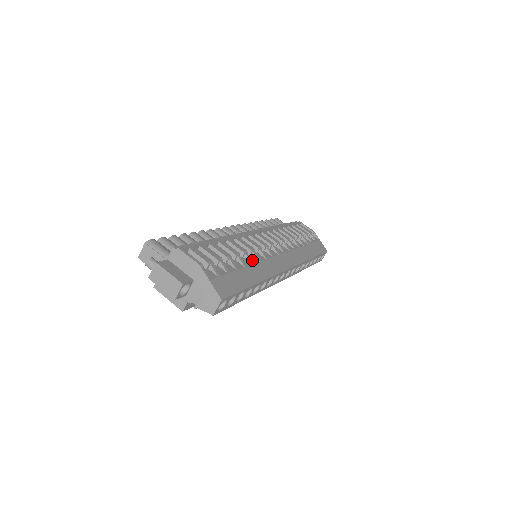
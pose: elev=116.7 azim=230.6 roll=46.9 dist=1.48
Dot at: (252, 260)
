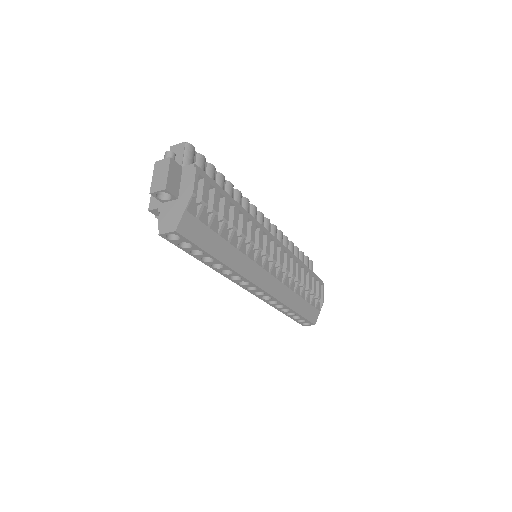
Dot at: (242, 247)
